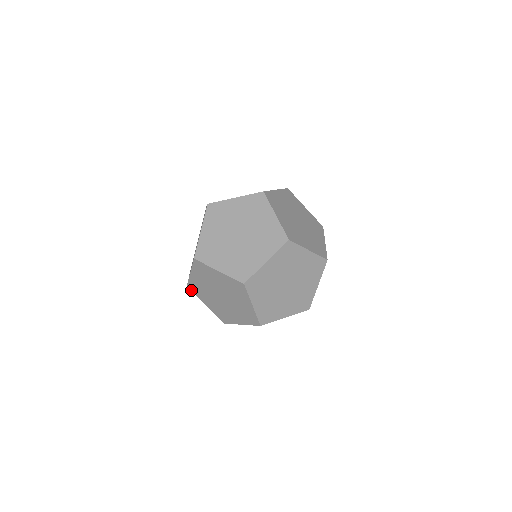
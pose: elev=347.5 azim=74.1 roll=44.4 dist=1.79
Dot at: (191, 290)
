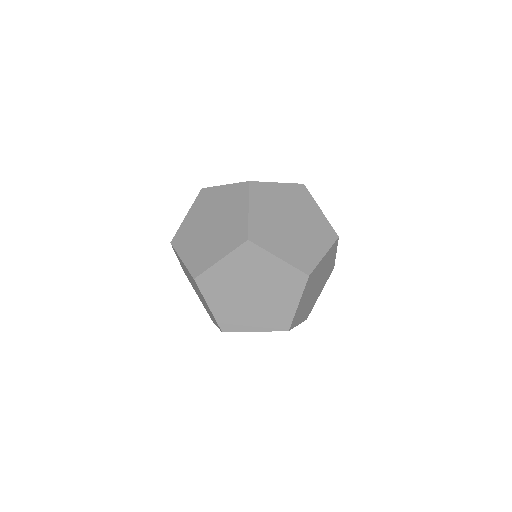
Dot at: occluded
